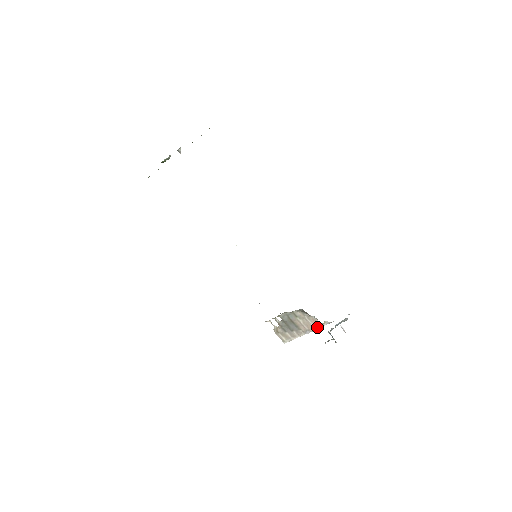
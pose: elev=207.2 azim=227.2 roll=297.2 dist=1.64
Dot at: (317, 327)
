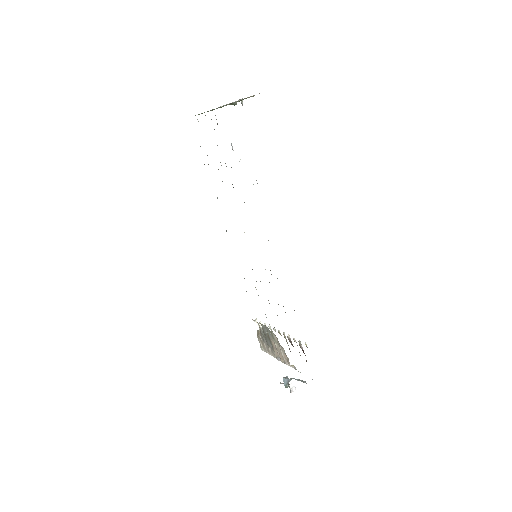
Dot at: (287, 363)
